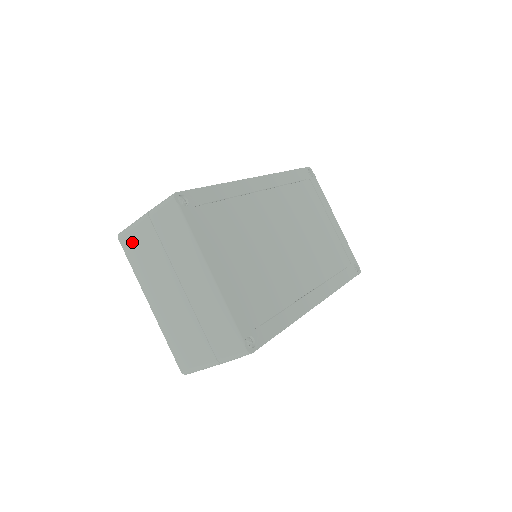
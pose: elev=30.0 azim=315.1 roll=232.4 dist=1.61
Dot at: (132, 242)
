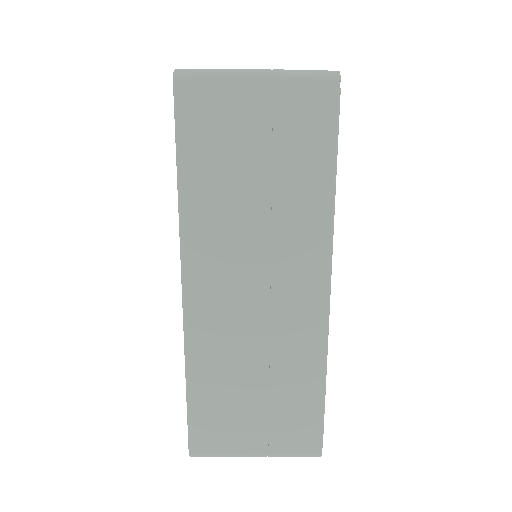
Dot at: occluded
